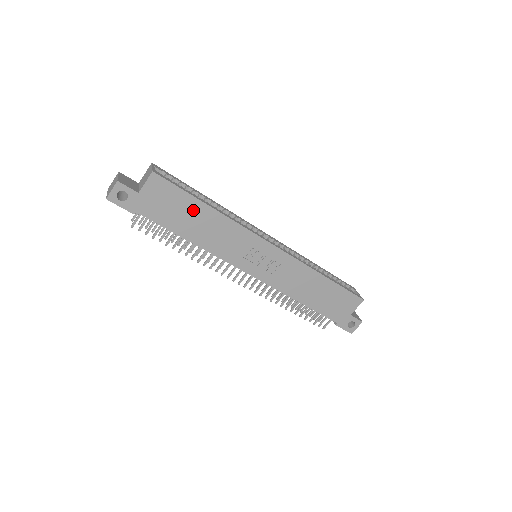
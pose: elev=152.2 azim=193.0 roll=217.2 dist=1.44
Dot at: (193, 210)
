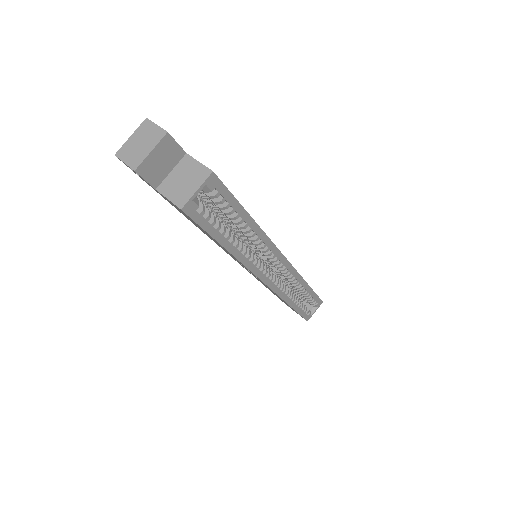
Dot at: occluded
